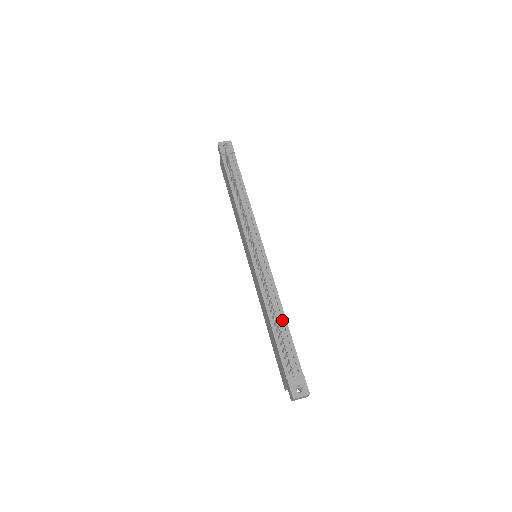
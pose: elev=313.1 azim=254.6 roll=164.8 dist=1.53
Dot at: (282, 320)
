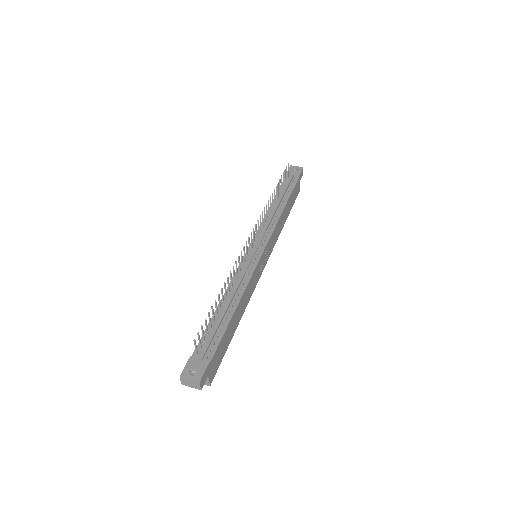
Dot at: (231, 309)
